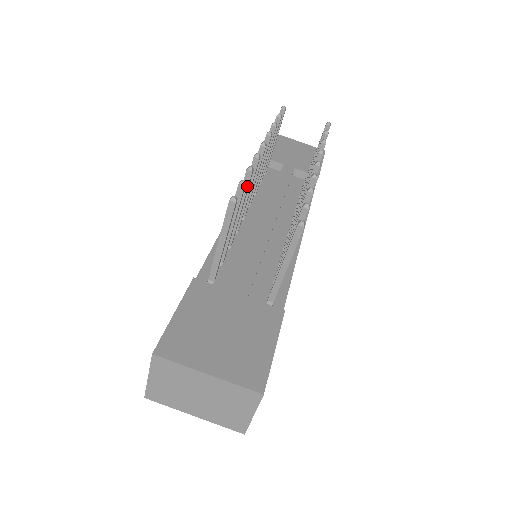
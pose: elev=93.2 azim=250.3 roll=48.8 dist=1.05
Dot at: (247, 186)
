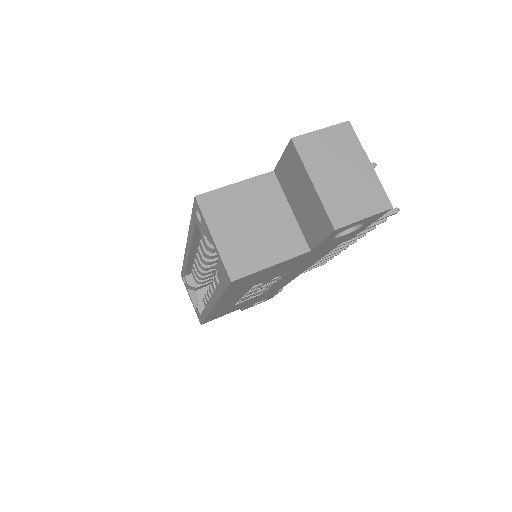
Dot at: occluded
